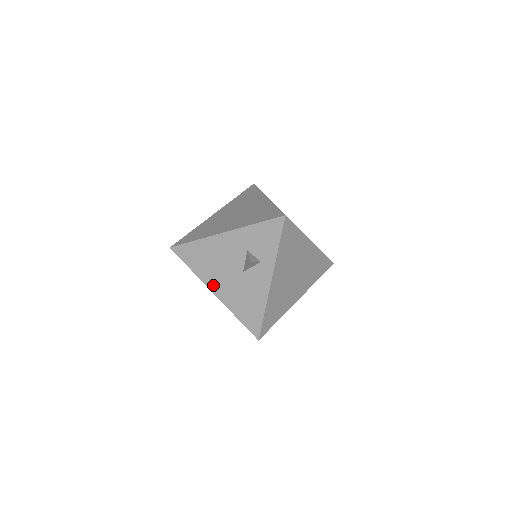
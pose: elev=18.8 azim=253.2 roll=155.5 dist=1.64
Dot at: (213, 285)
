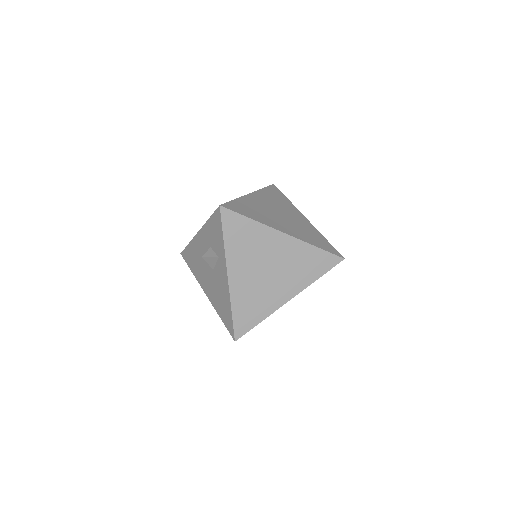
Dot at: (203, 286)
